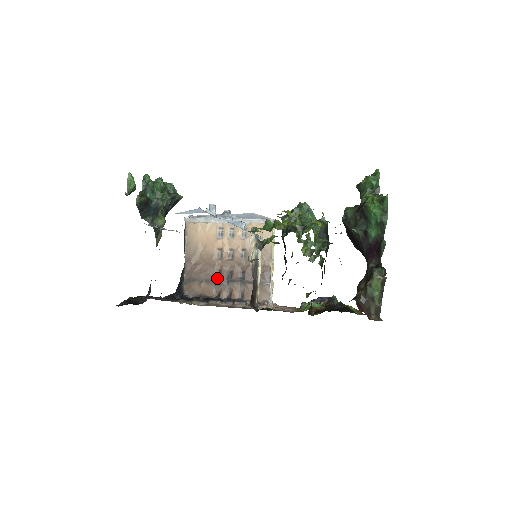
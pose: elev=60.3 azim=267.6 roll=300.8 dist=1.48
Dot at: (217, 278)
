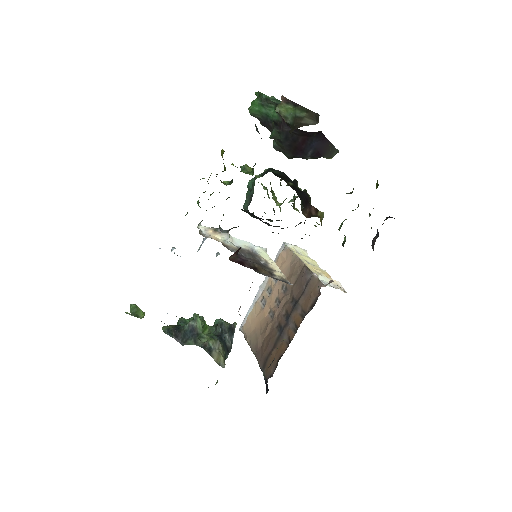
Dot at: (280, 332)
